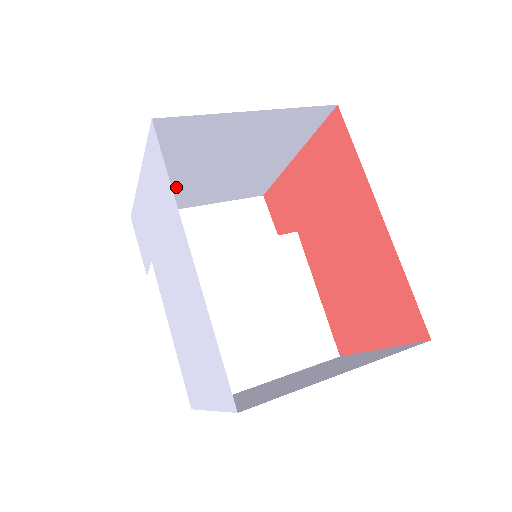
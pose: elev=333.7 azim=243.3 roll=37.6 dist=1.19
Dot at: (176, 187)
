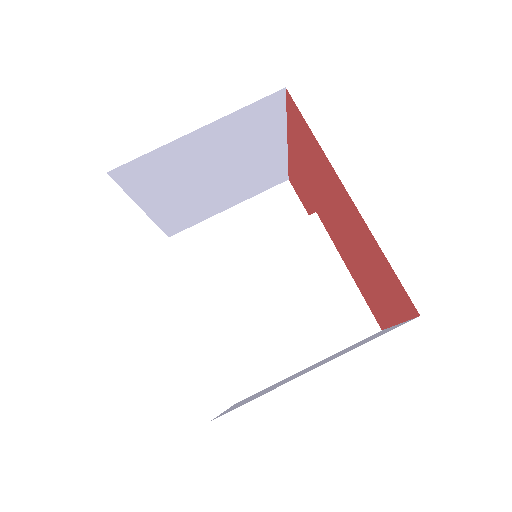
Dot at: (187, 205)
